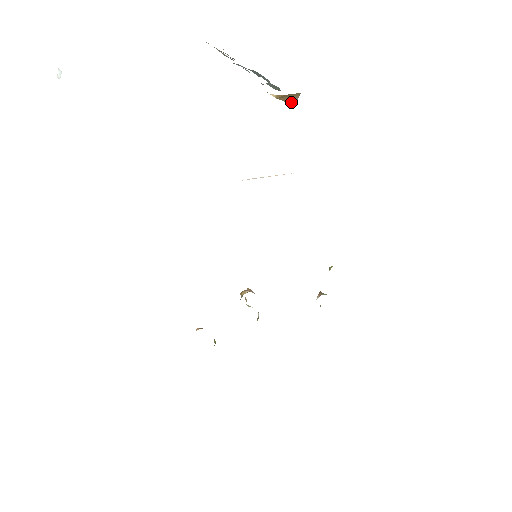
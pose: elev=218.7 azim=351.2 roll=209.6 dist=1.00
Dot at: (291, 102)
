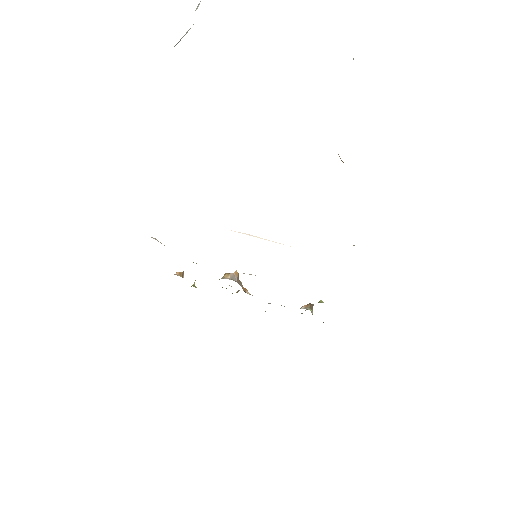
Dot at: occluded
